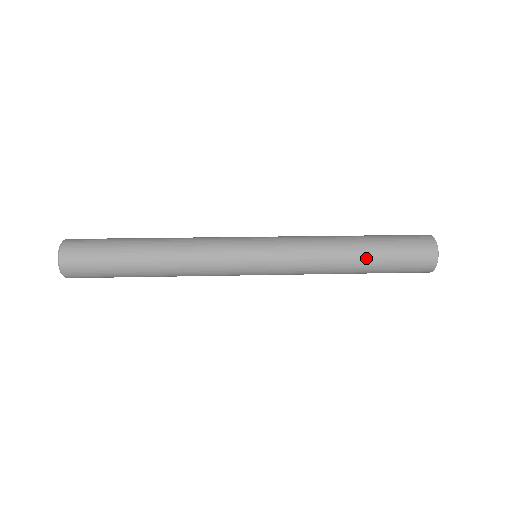
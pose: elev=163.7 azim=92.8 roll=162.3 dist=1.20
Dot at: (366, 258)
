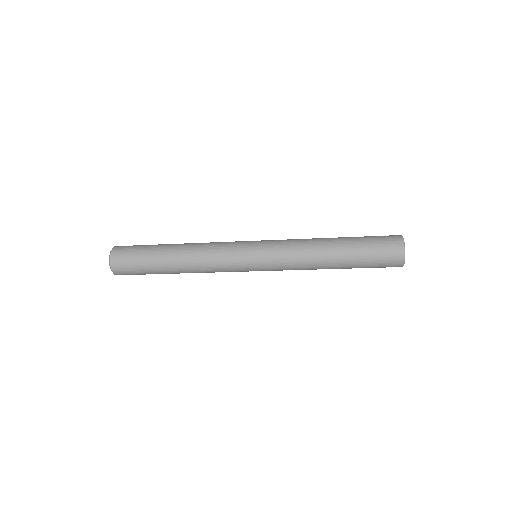
Dot at: (342, 255)
